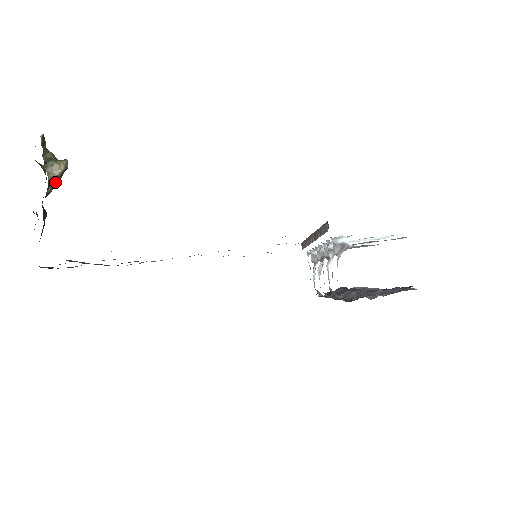
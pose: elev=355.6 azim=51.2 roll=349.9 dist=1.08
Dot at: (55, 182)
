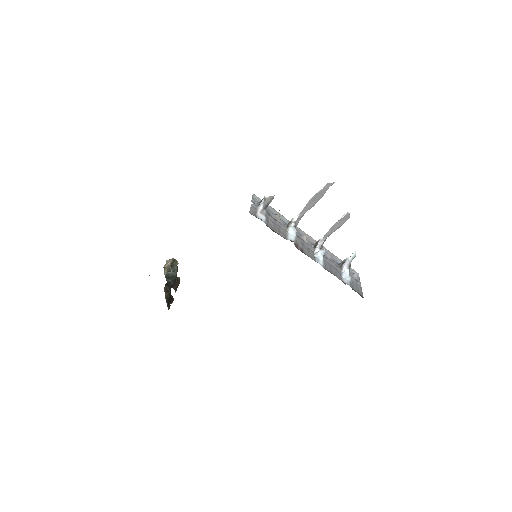
Dot at: (169, 268)
